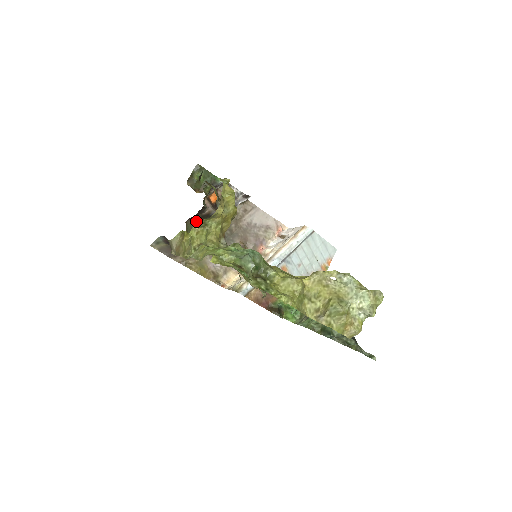
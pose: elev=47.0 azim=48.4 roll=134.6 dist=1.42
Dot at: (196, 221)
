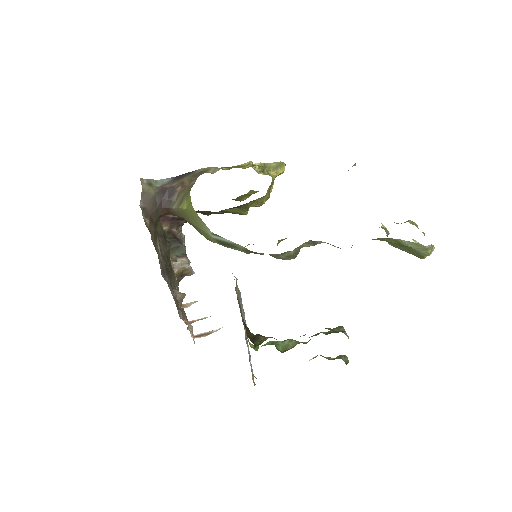
Dot at: (160, 230)
